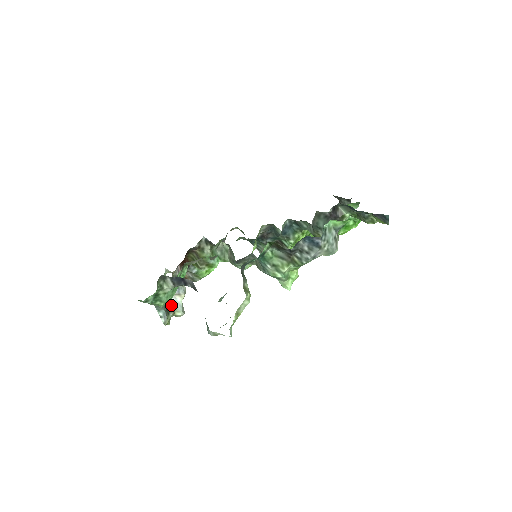
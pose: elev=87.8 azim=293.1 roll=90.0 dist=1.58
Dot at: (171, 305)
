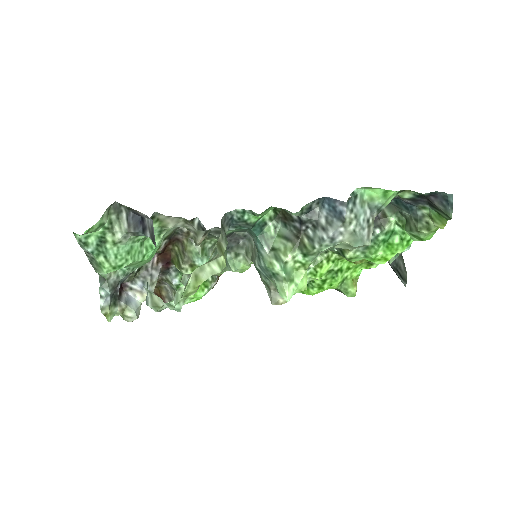
Dot at: (124, 298)
